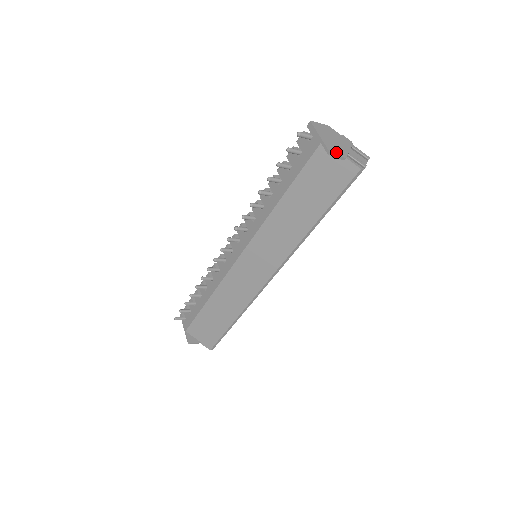
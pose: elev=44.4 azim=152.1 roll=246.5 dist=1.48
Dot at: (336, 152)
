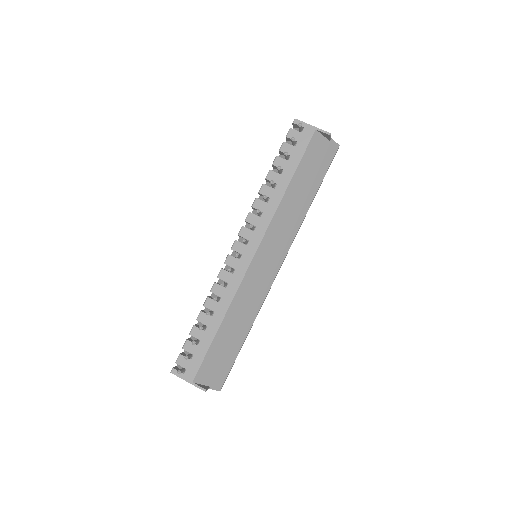
Dot at: occluded
